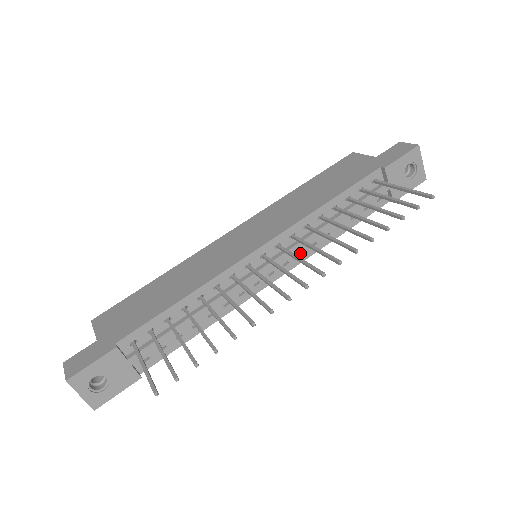
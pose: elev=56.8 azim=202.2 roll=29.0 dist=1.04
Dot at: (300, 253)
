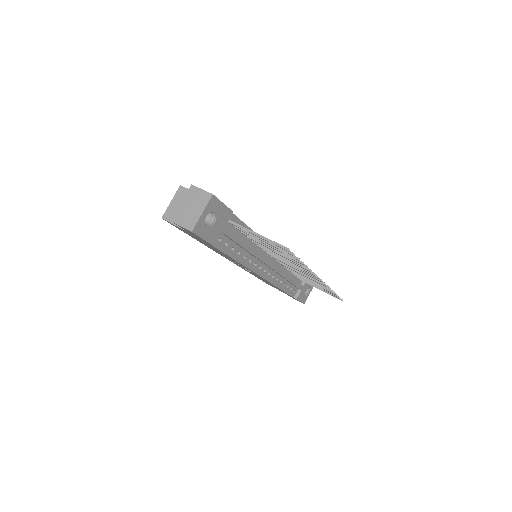
Dot at: (272, 277)
